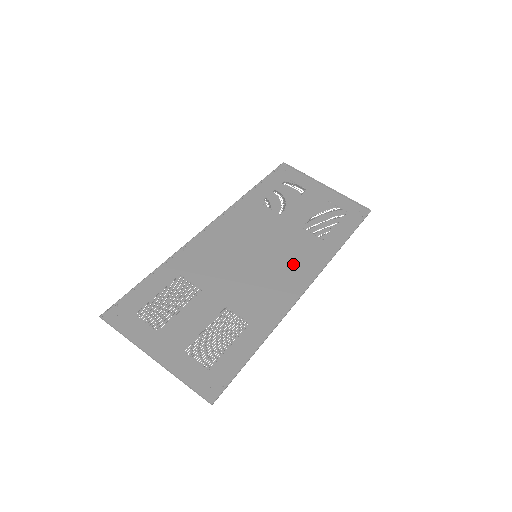
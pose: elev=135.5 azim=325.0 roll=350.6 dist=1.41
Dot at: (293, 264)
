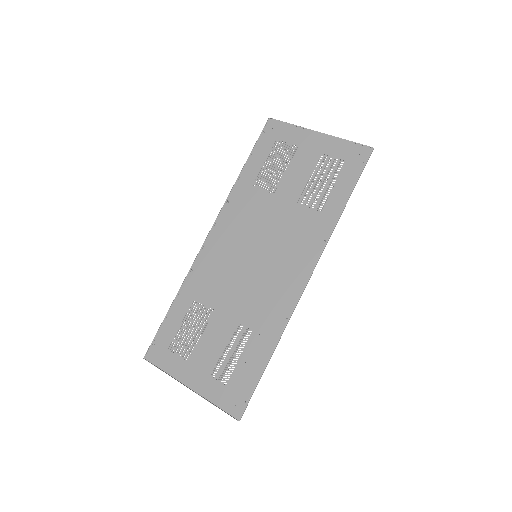
Dot at: (292, 254)
